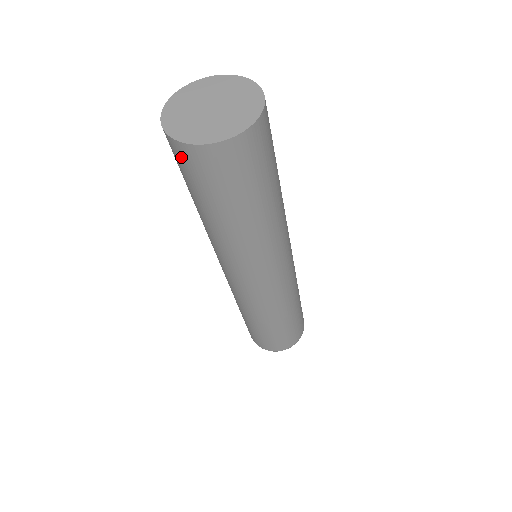
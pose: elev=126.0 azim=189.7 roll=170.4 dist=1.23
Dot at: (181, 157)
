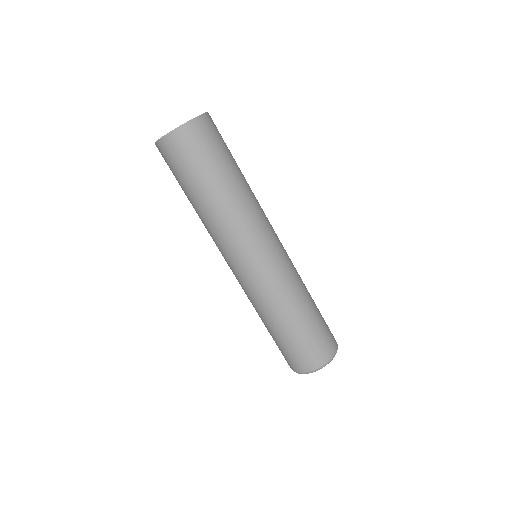
Dot at: (162, 155)
